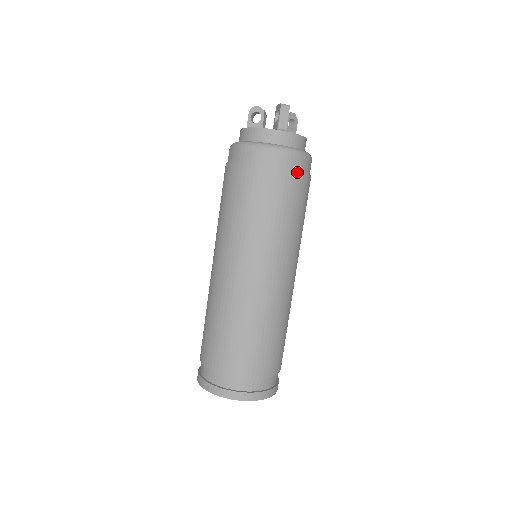
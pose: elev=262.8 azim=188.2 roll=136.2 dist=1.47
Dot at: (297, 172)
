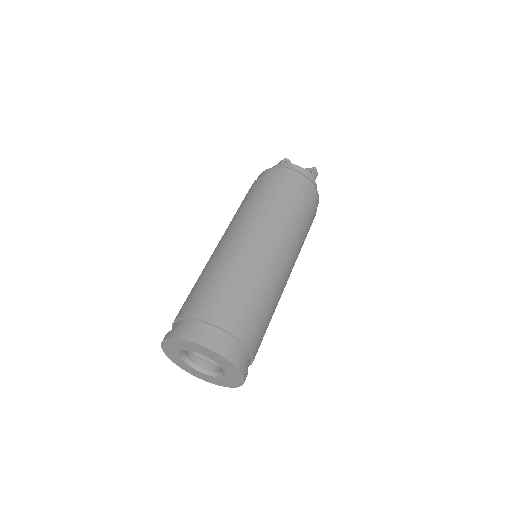
Dot at: occluded
